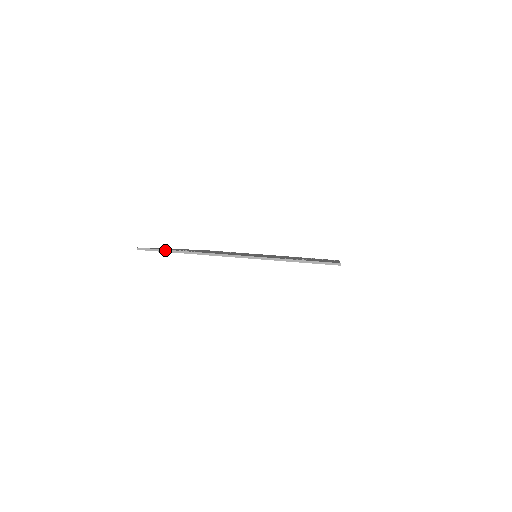
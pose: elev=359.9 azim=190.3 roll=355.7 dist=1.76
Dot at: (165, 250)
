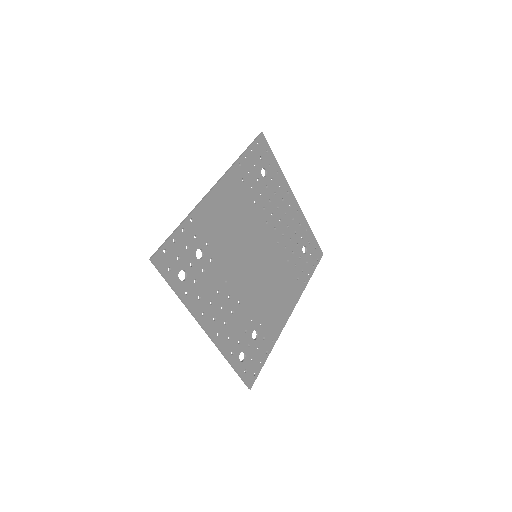
Dot at: (168, 283)
